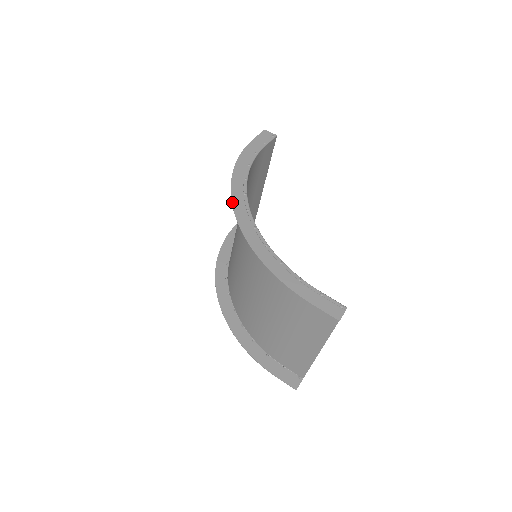
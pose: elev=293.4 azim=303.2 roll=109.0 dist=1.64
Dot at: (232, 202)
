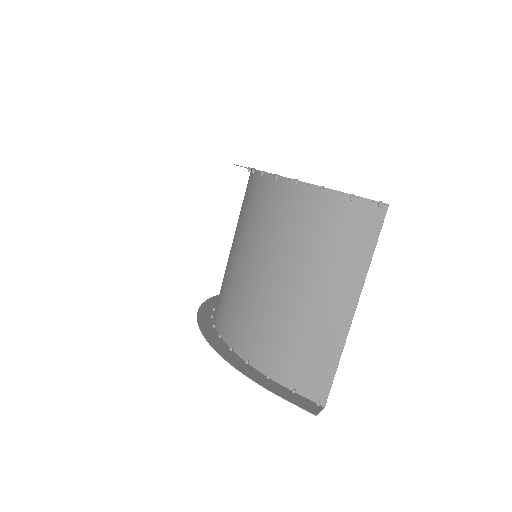
Dot at: occluded
